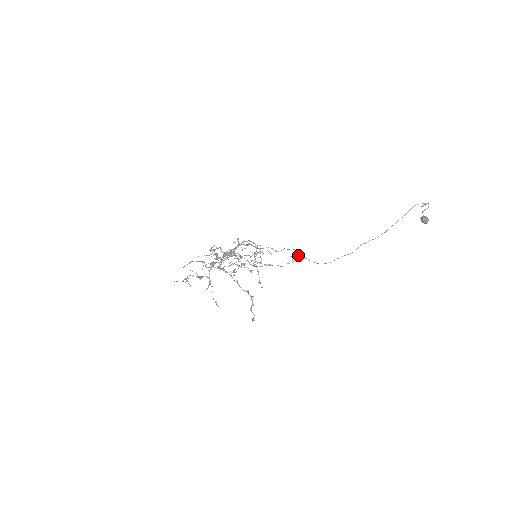
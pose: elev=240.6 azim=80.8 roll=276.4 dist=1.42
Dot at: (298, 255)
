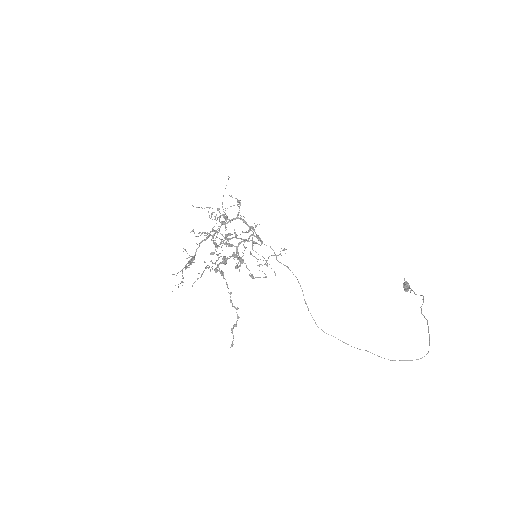
Dot at: occluded
